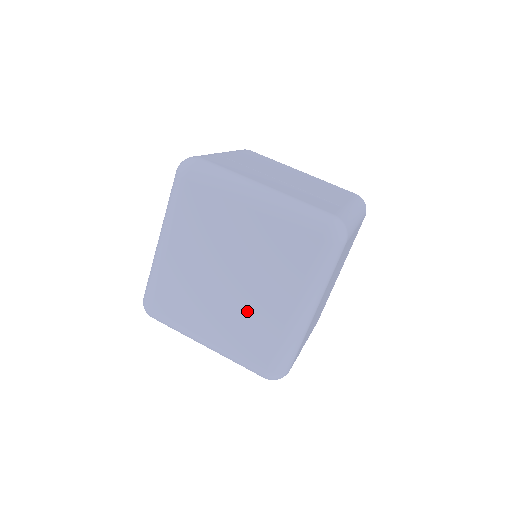
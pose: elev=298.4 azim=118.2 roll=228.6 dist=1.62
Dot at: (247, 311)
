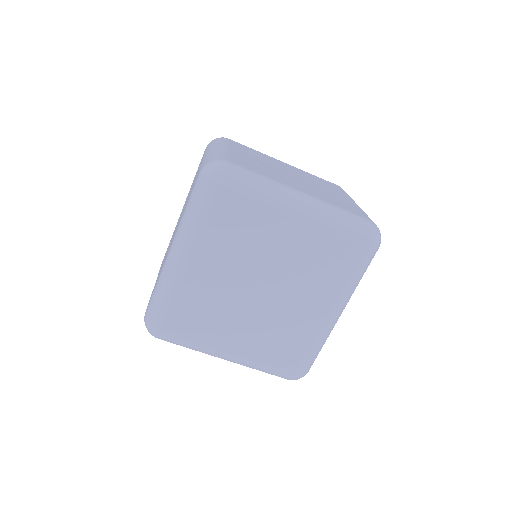
Dot at: (280, 320)
